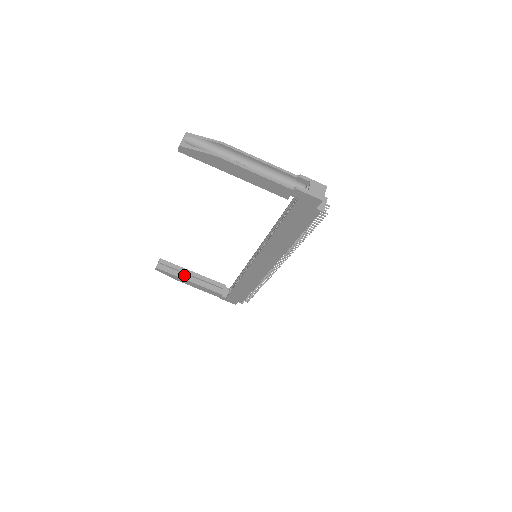
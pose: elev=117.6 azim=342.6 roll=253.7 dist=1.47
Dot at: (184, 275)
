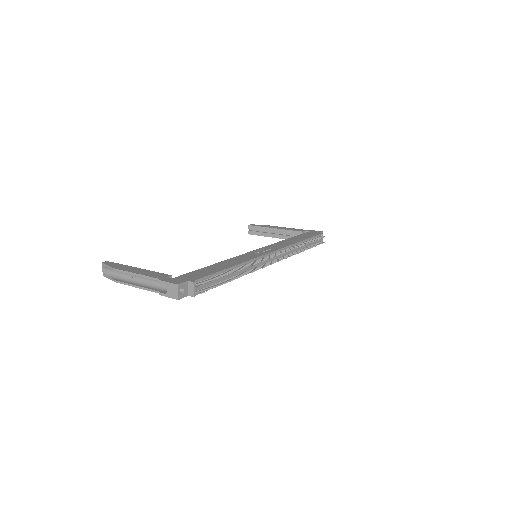
Dot at: (269, 234)
